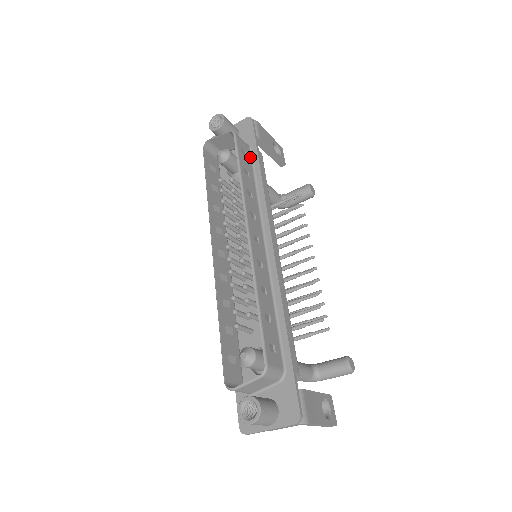
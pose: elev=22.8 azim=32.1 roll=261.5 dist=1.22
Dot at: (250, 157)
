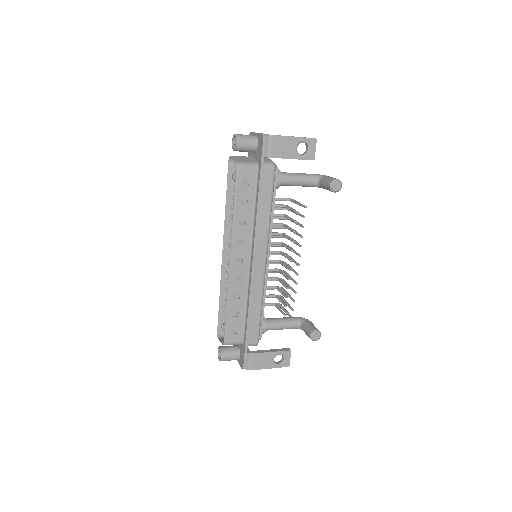
Dot at: (255, 181)
